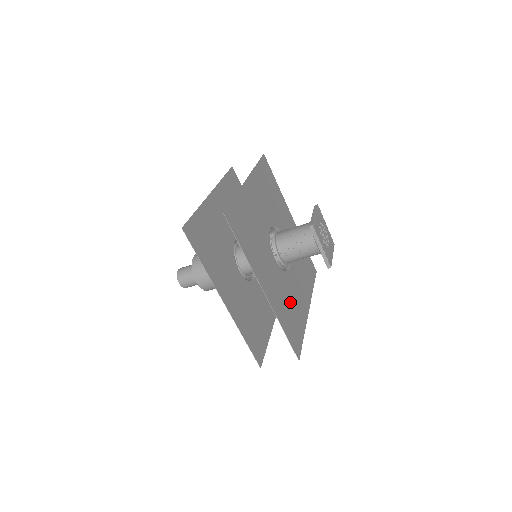
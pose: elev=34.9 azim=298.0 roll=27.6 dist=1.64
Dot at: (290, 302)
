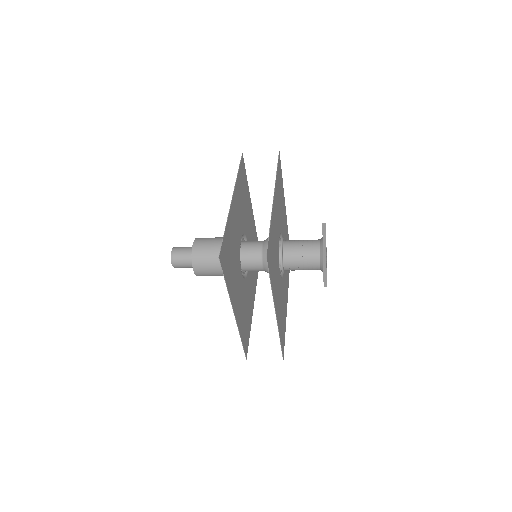
Dot at: occluded
